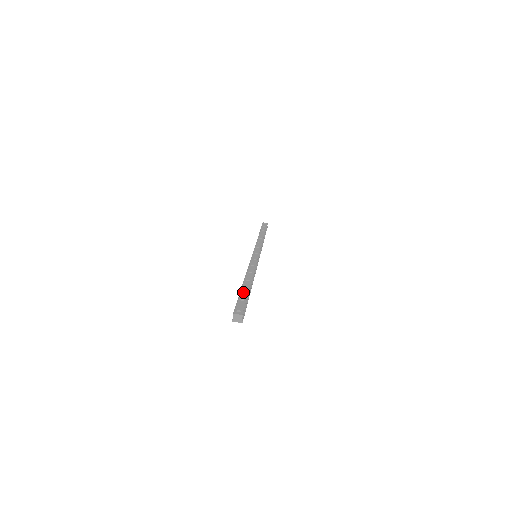
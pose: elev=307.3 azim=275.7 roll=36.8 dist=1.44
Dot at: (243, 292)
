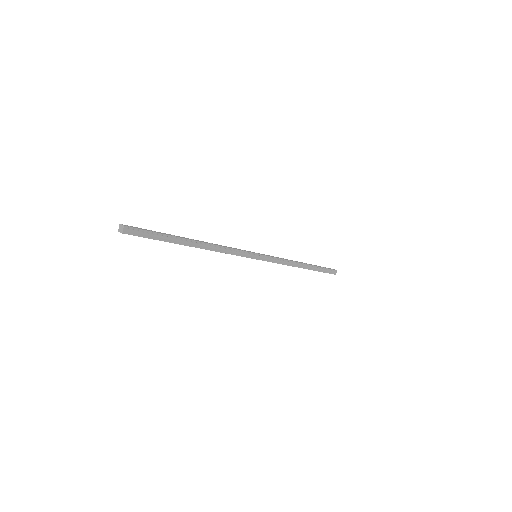
Dot at: occluded
